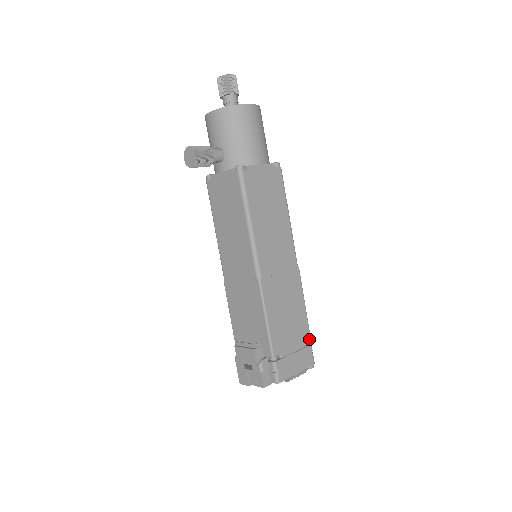
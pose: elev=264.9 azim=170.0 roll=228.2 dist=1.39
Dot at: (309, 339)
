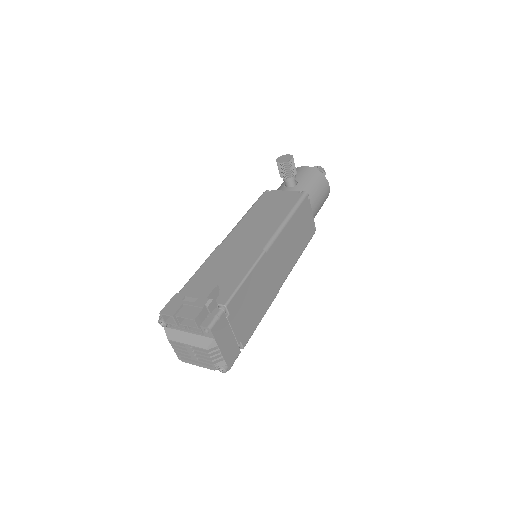
Dot at: (243, 345)
